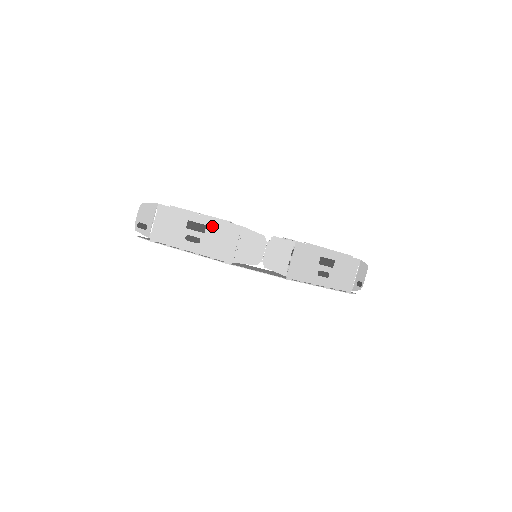
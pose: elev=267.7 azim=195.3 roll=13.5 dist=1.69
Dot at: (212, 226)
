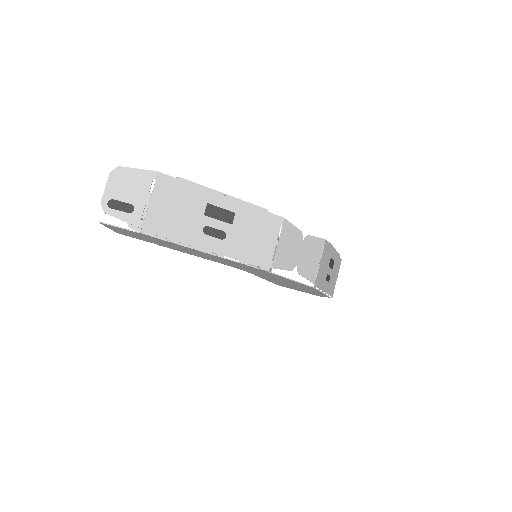
Dot at: (243, 214)
